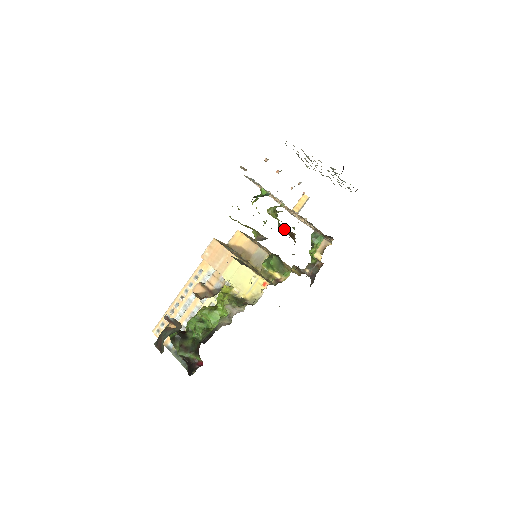
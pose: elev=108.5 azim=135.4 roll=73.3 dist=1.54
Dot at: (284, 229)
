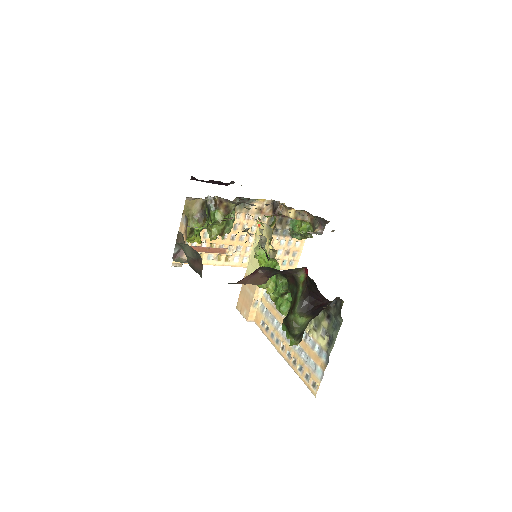
Dot at: (213, 210)
